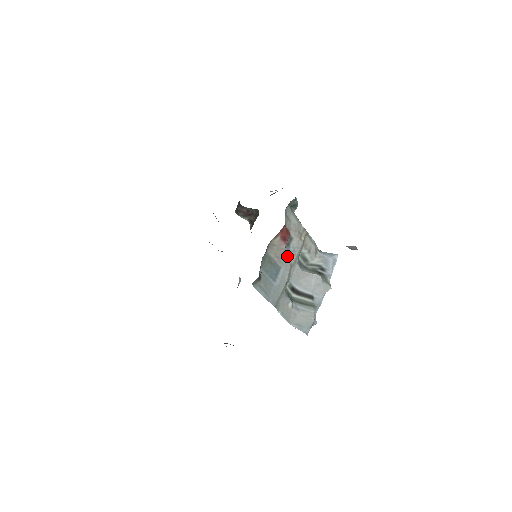
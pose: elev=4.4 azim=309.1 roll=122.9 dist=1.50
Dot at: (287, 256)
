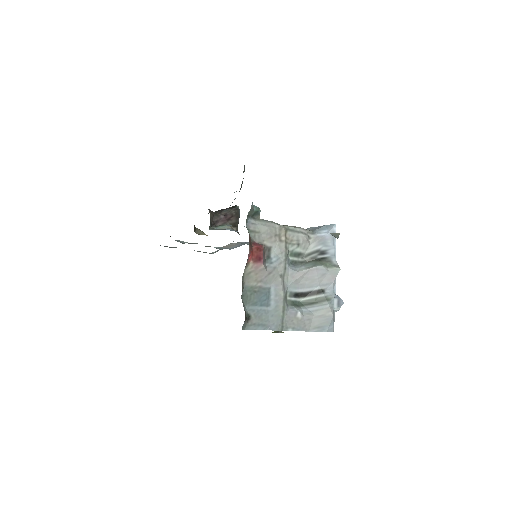
Dot at: (272, 271)
